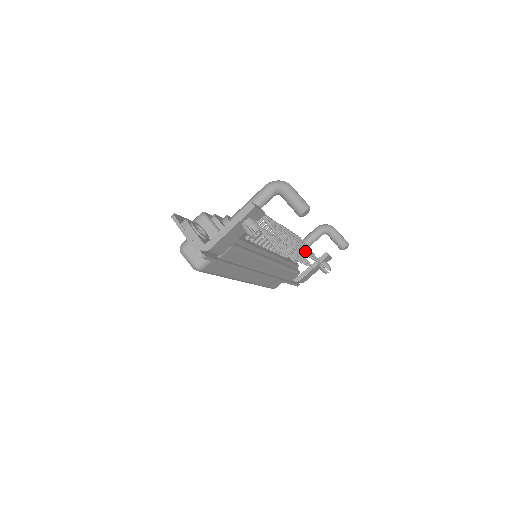
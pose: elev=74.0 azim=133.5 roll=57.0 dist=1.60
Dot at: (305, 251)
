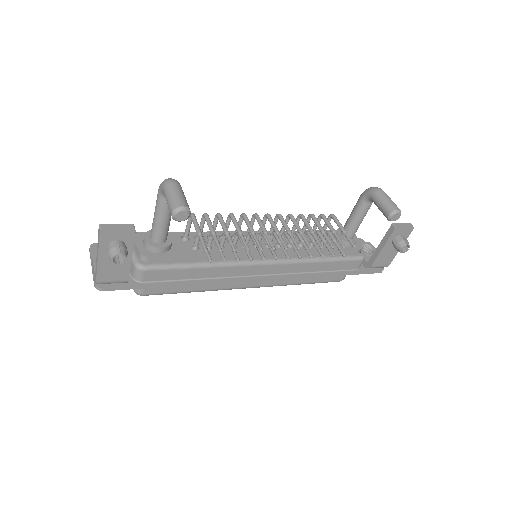
Dot at: (296, 242)
